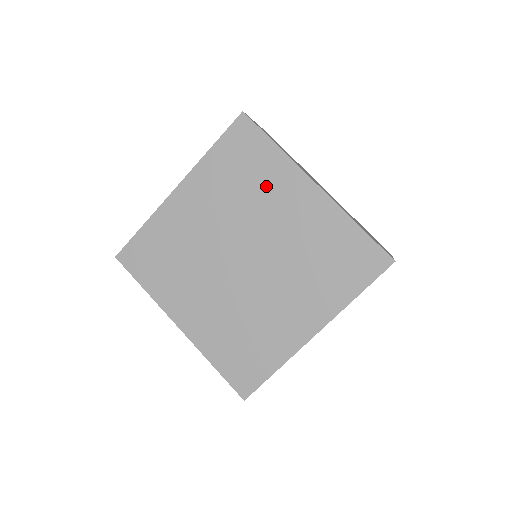
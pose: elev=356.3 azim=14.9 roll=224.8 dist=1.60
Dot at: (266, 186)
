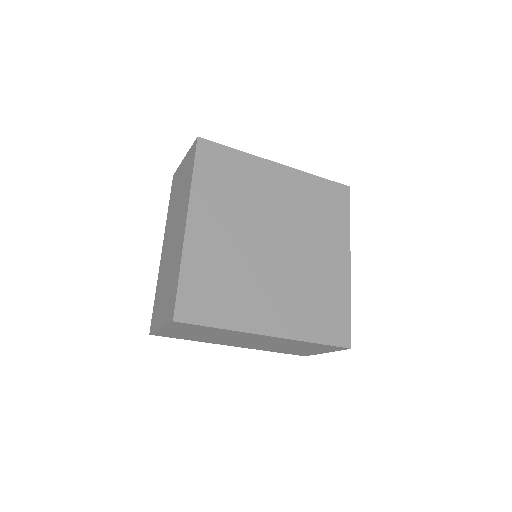
Dot at: (326, 229)
